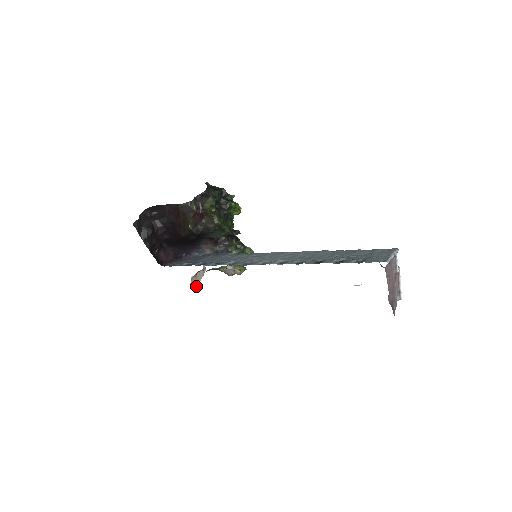
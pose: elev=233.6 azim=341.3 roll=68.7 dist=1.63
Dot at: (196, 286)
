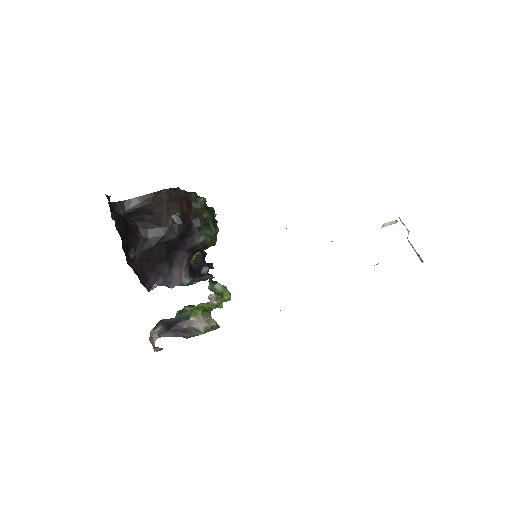
Dot at: (156, 347)
